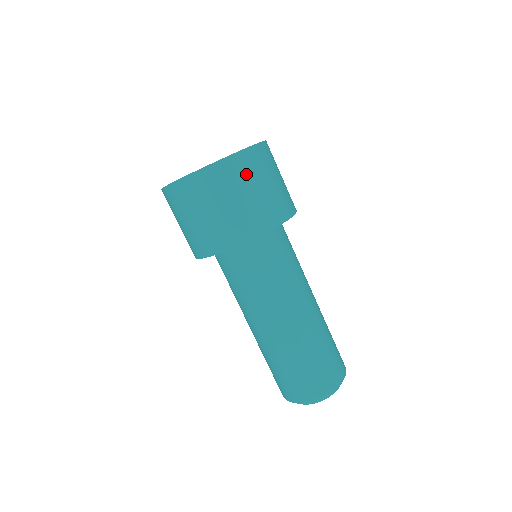
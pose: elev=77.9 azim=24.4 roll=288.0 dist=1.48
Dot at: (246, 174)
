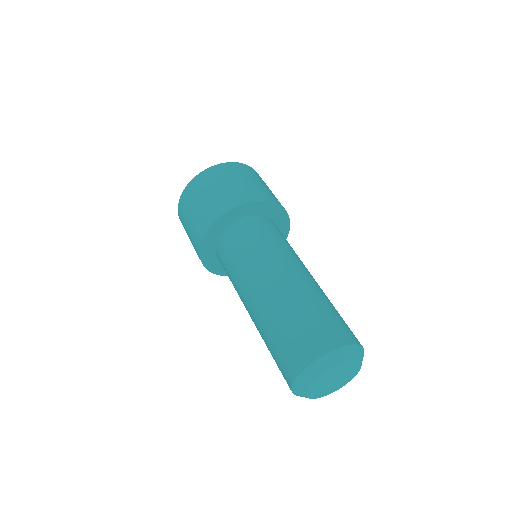
Dot at: (211, 180)
